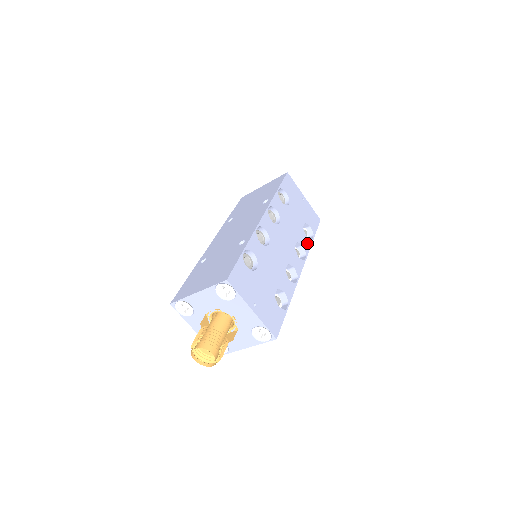
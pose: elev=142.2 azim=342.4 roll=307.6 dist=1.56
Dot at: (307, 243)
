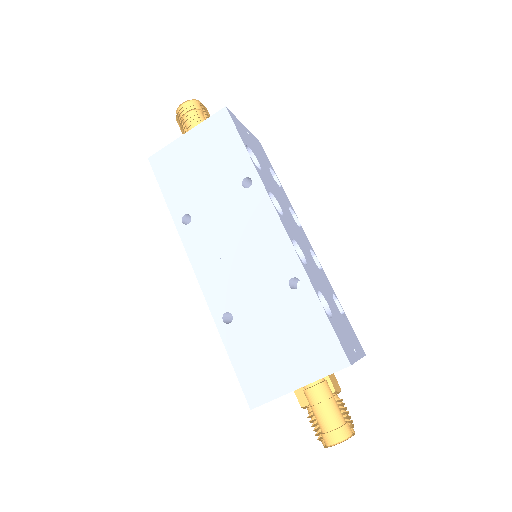
Dot at: (285, 197)
